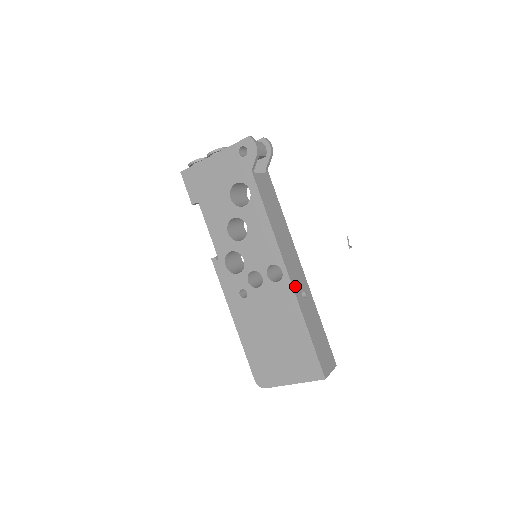
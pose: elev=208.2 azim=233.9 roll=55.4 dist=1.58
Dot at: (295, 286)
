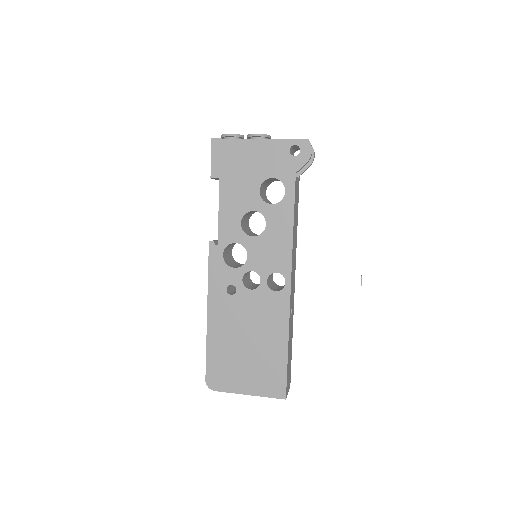
Dot at: (291, 301)
